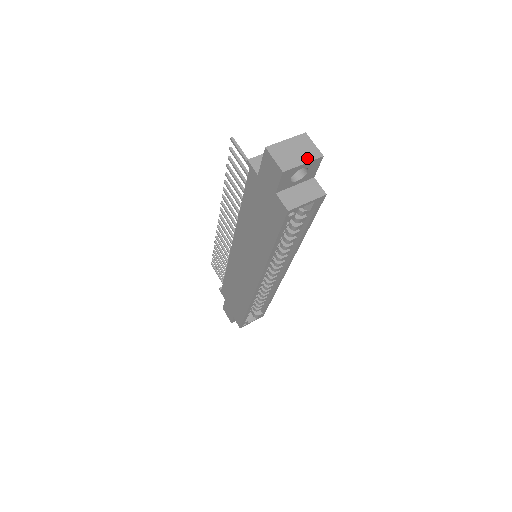
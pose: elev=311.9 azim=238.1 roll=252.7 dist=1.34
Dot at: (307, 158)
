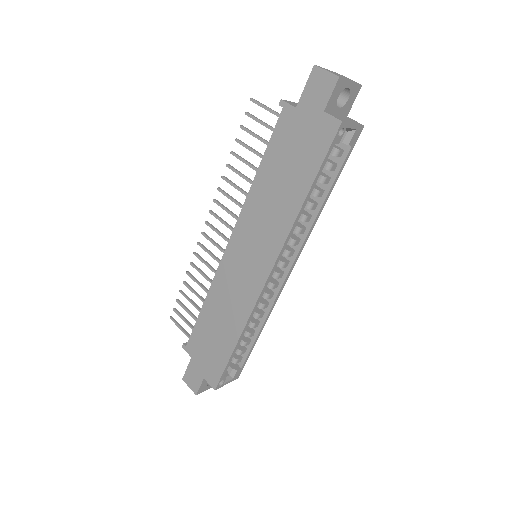
Dot at: (351, 80)
